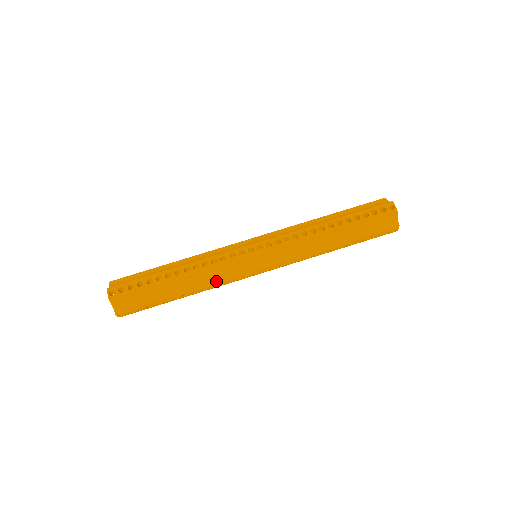
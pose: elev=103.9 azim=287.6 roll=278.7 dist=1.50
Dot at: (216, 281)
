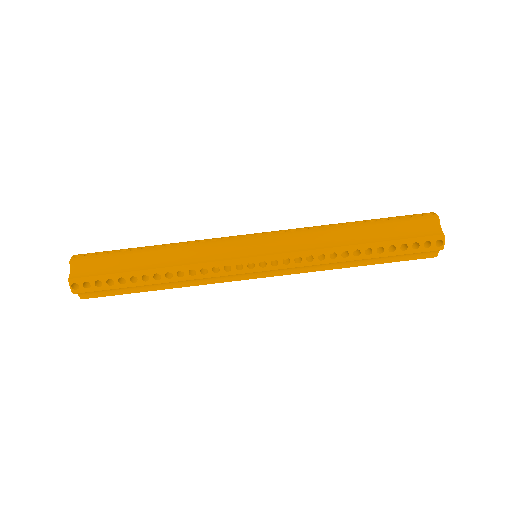
Dot at: (203, 283)
